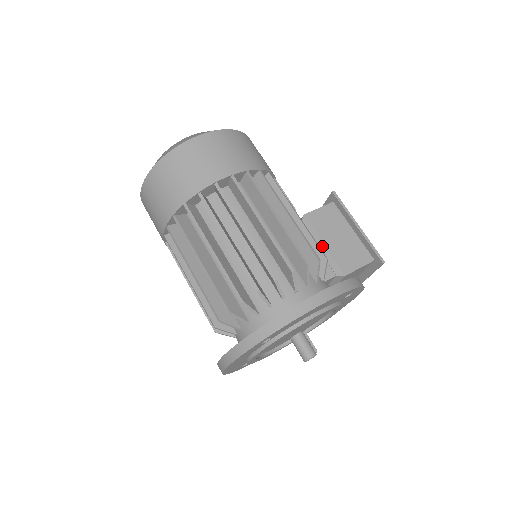
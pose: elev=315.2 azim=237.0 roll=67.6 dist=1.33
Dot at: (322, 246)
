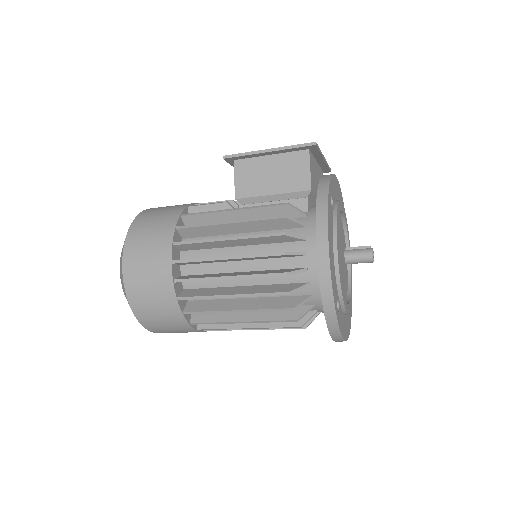
Dot at: (273, 197)
